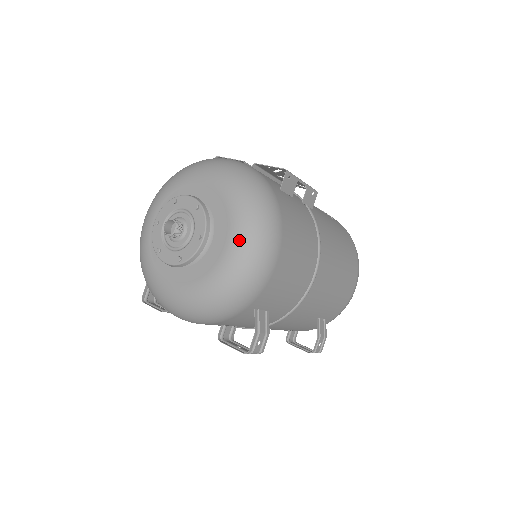
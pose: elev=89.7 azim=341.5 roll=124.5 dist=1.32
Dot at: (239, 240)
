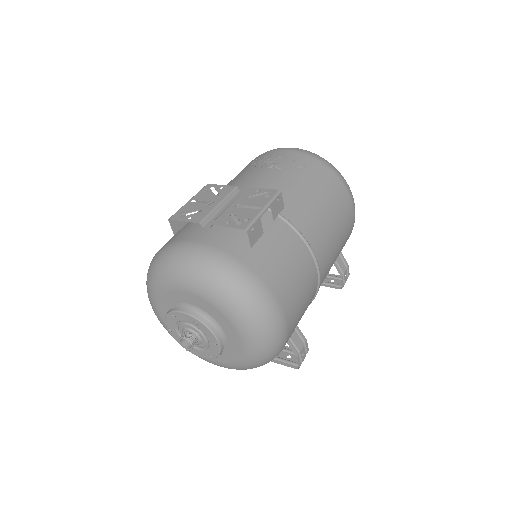
Dot at: (248, 334)
